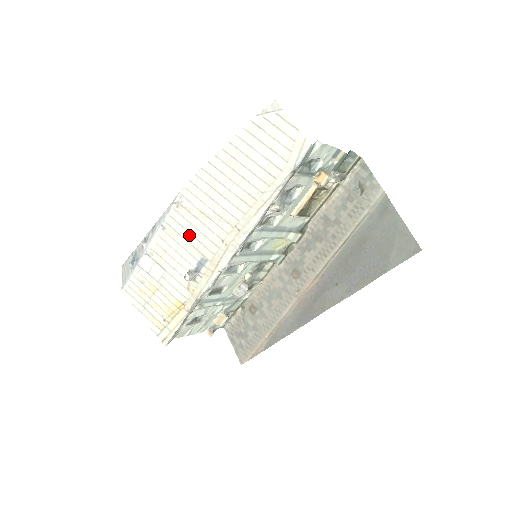
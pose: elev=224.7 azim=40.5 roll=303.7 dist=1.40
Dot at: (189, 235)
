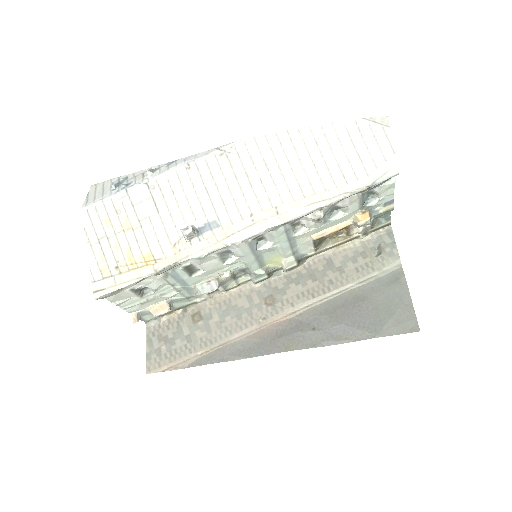
Dot at: (215, 190)
